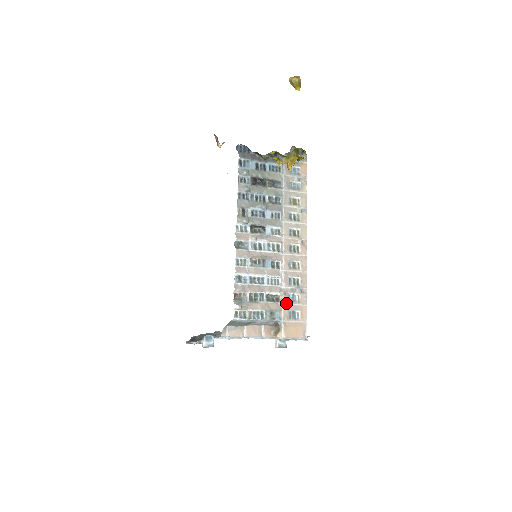
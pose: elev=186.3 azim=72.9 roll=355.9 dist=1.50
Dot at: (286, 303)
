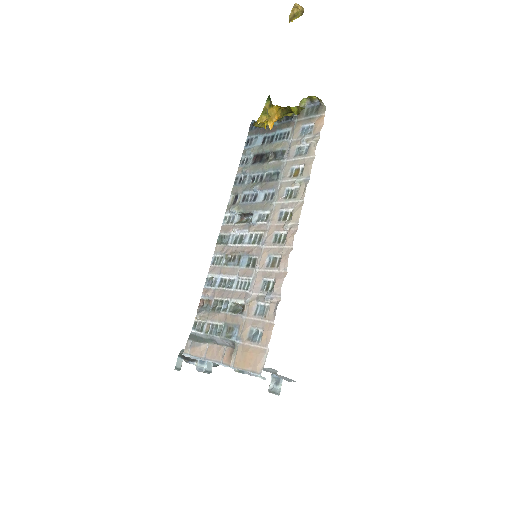
Dot at: (249, 316)
